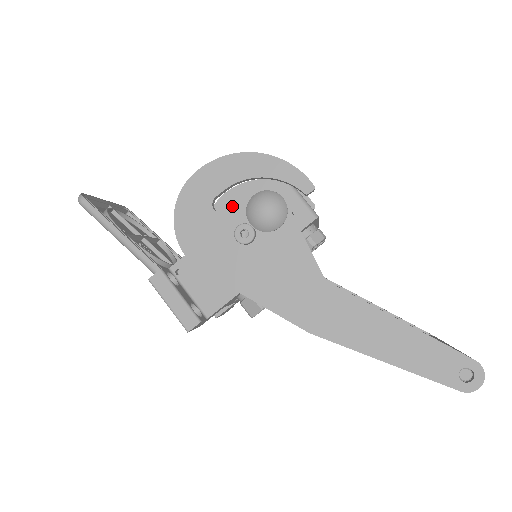
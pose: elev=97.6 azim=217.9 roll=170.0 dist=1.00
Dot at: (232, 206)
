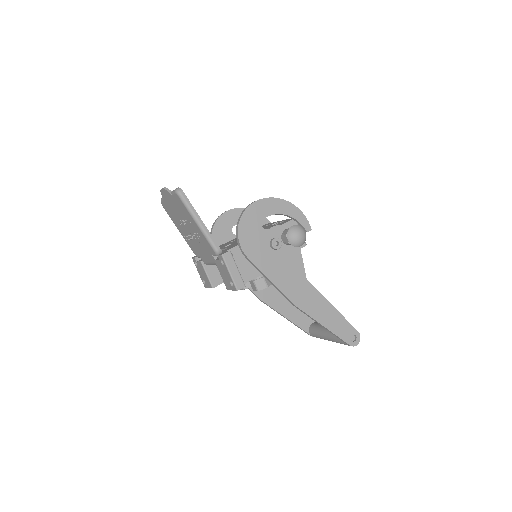
Dot at: (231, 220)
